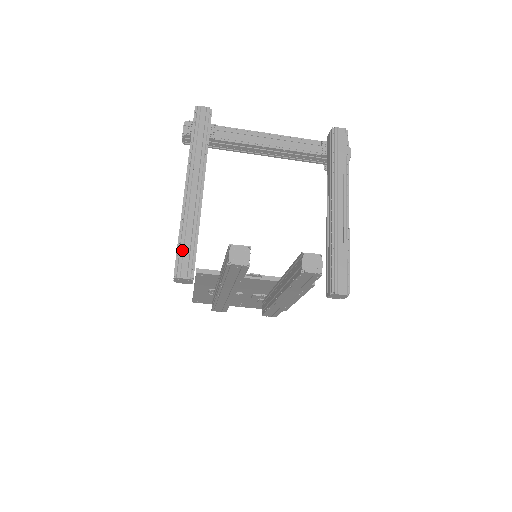
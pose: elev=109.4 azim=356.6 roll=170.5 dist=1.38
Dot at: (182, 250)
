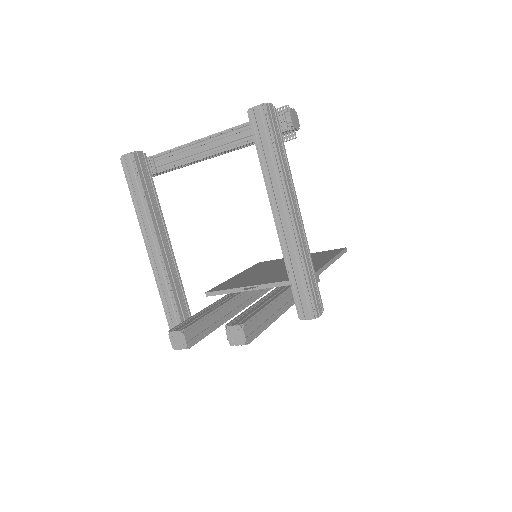
Dot at: (167, 308)
